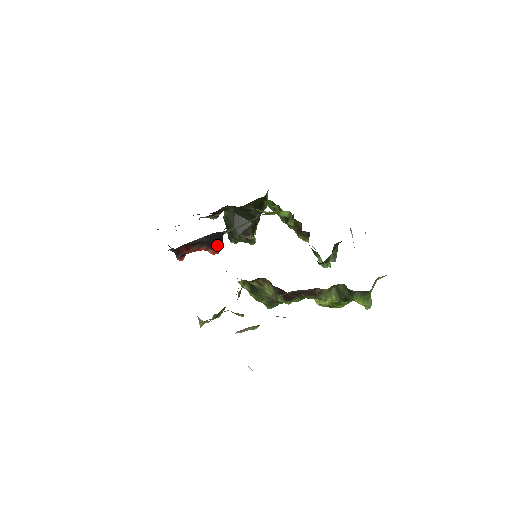
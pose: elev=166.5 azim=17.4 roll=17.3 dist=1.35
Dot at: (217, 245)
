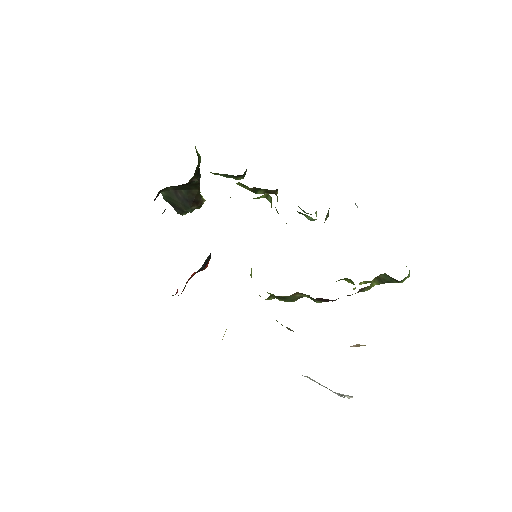
Dot at: (207, 263)
